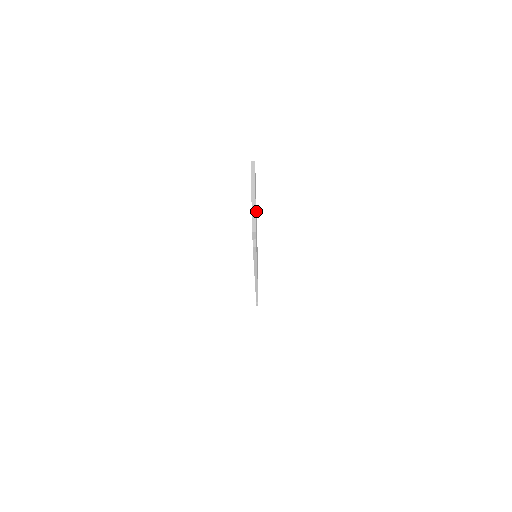
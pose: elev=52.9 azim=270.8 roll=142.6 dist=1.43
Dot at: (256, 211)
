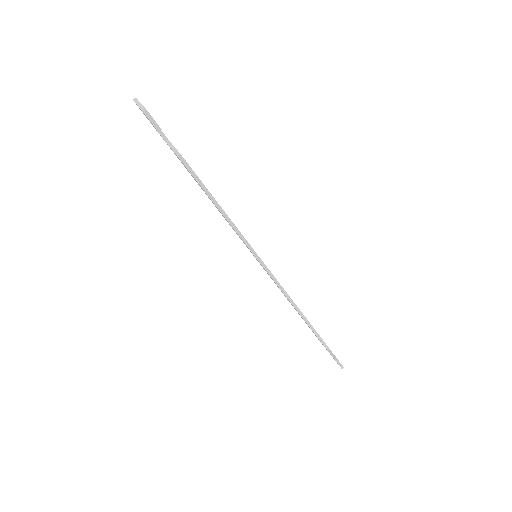
Dot at: occluded
